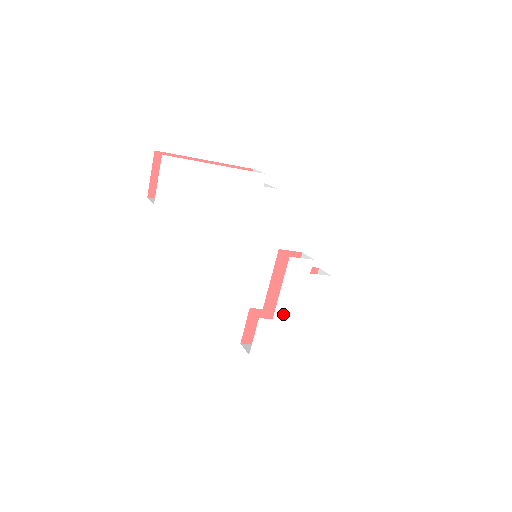
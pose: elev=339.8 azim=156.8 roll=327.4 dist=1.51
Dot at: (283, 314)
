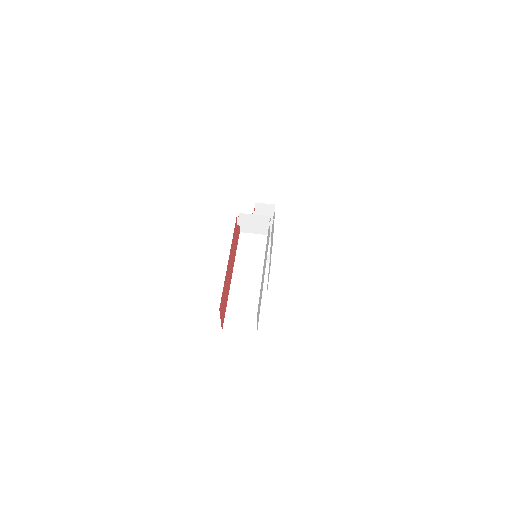
Dot at: occluded
